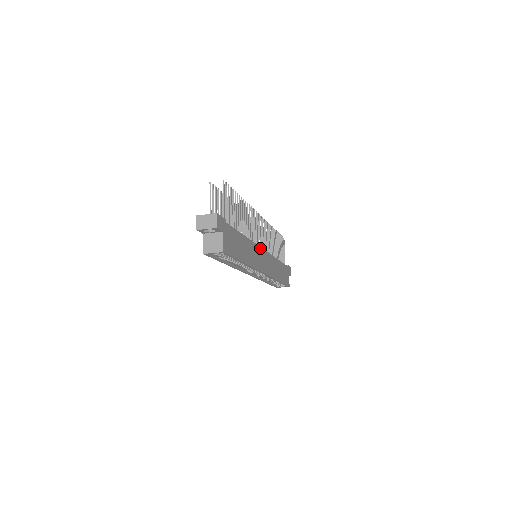
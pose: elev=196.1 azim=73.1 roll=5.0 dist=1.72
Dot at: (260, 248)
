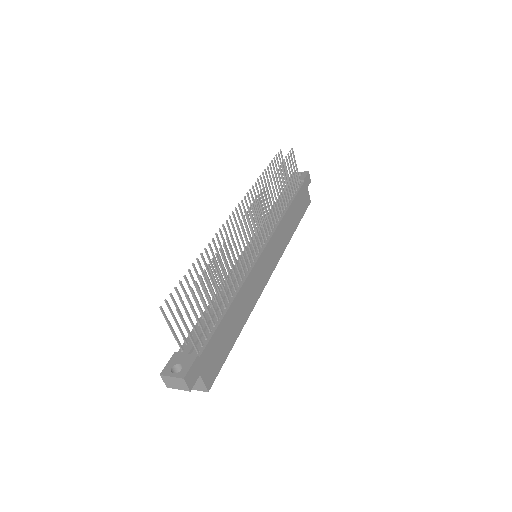
Dot at: (258, 260)
